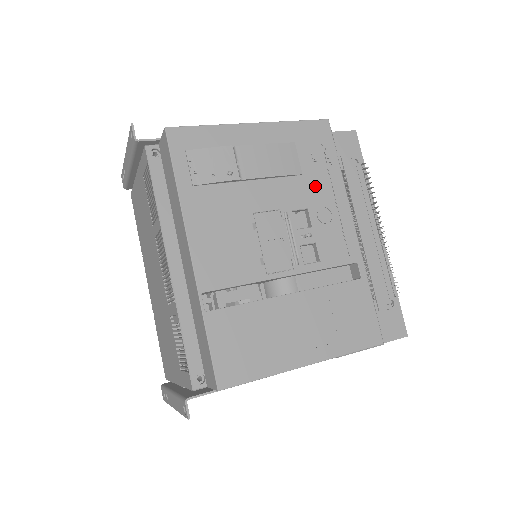
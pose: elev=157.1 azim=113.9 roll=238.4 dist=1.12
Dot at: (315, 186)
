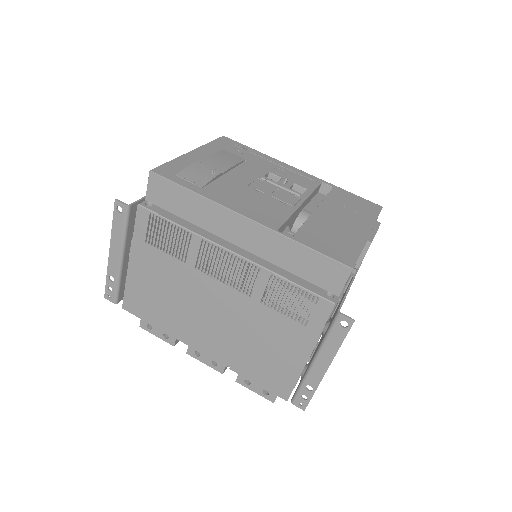
Dot at: (258, 162)
